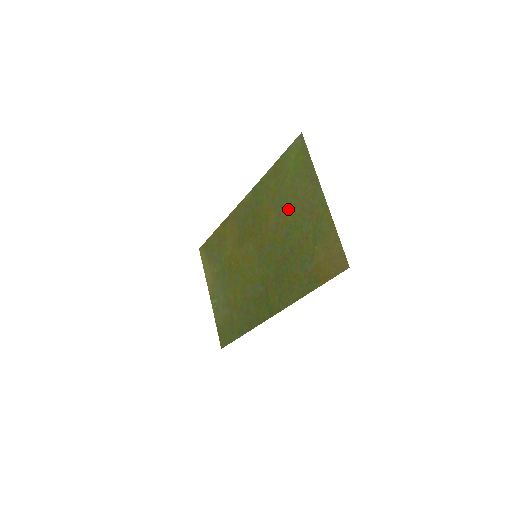
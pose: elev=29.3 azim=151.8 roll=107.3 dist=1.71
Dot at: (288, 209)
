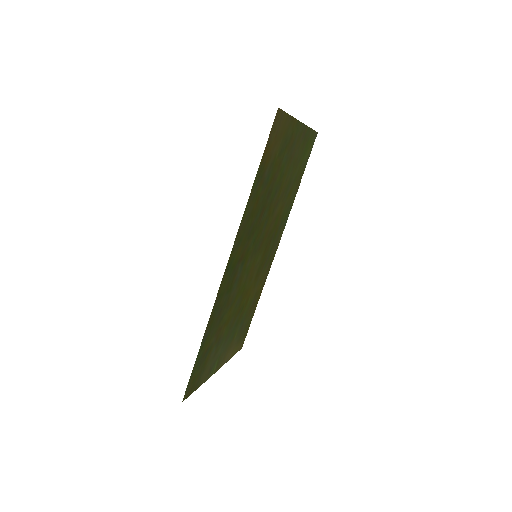
Dot at: (287, 180)
